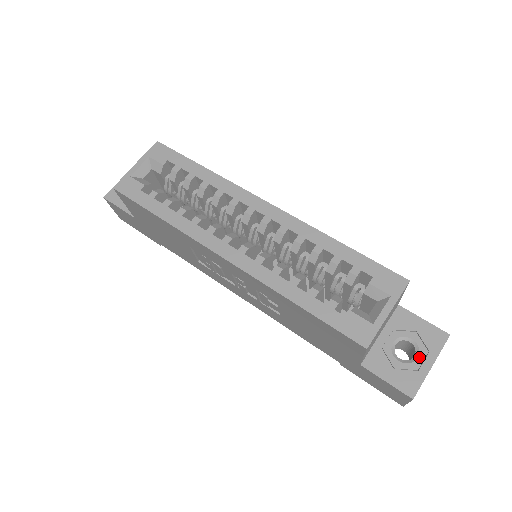
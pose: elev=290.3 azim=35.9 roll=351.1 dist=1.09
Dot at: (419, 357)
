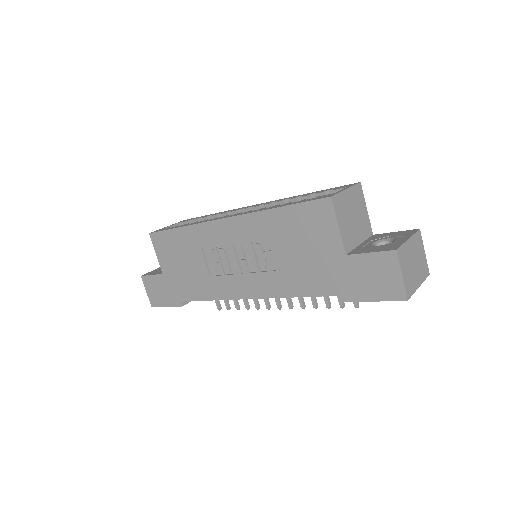
Dot at: (396, 240)
